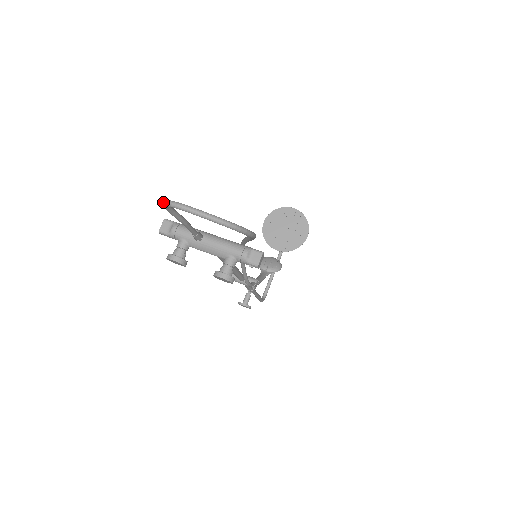
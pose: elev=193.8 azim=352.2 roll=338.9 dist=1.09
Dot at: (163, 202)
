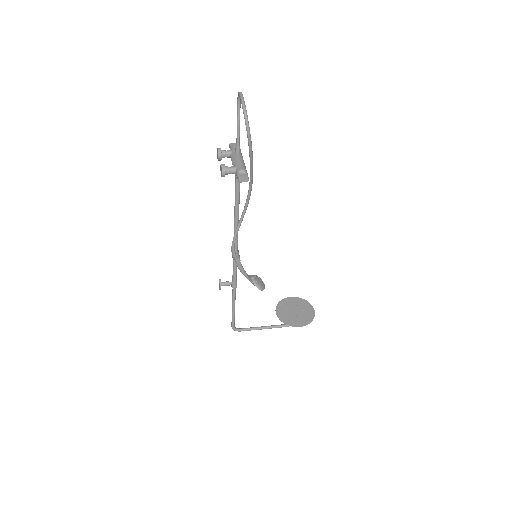
Dot at: occluded
